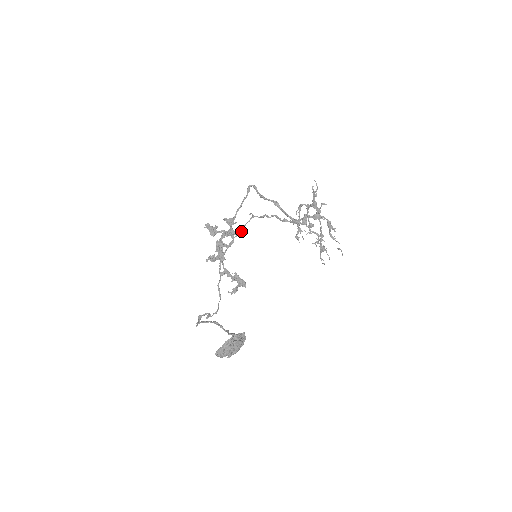
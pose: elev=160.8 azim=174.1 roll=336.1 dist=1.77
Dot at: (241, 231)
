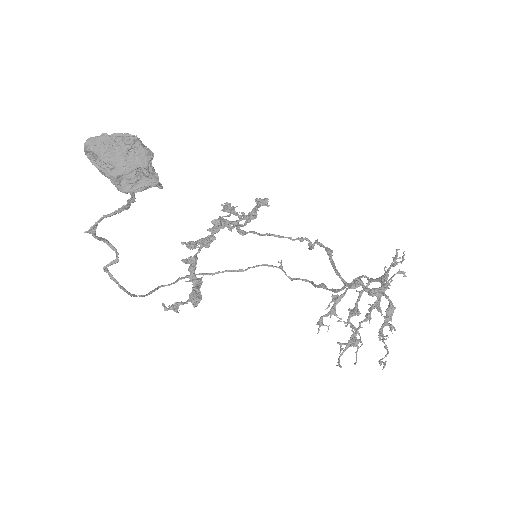
Dot at: occluded
